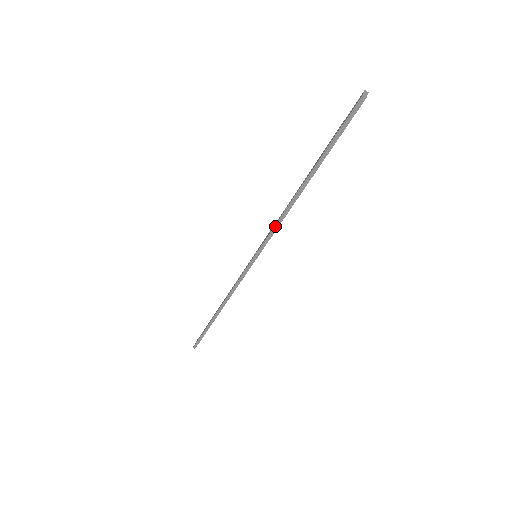
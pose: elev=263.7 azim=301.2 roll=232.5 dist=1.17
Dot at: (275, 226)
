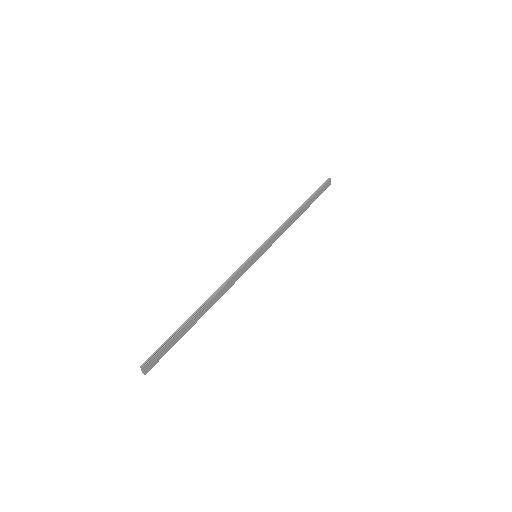
Dot at: (277, 230)
